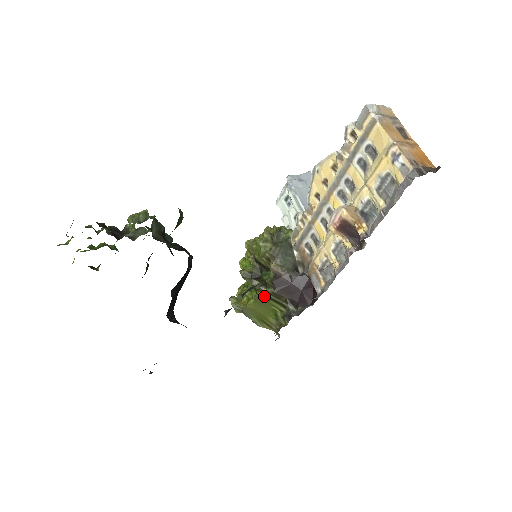
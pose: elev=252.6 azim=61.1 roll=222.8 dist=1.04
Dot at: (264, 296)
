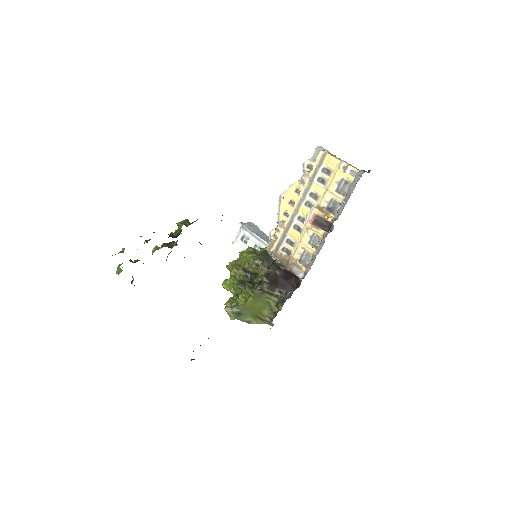
Dot at: (261, 291)
